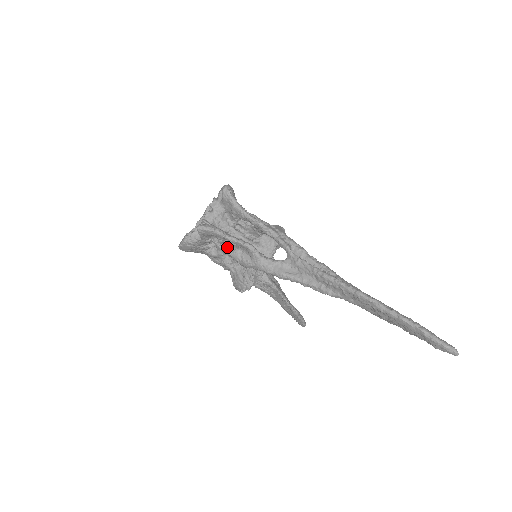
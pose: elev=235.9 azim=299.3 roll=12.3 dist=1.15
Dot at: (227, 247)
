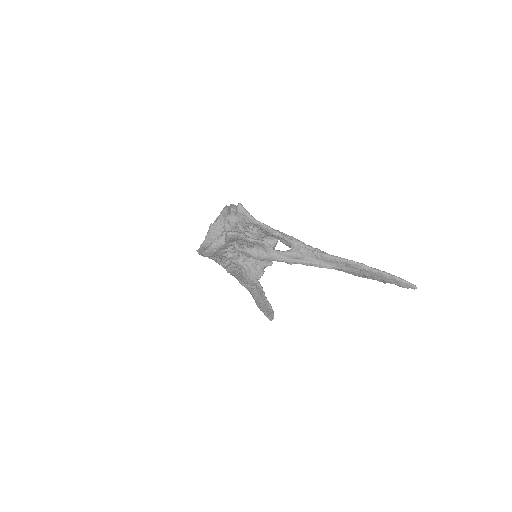
Dot at: (244, 247)
